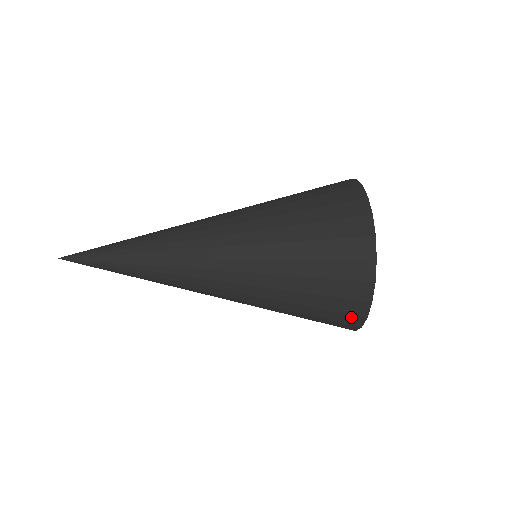
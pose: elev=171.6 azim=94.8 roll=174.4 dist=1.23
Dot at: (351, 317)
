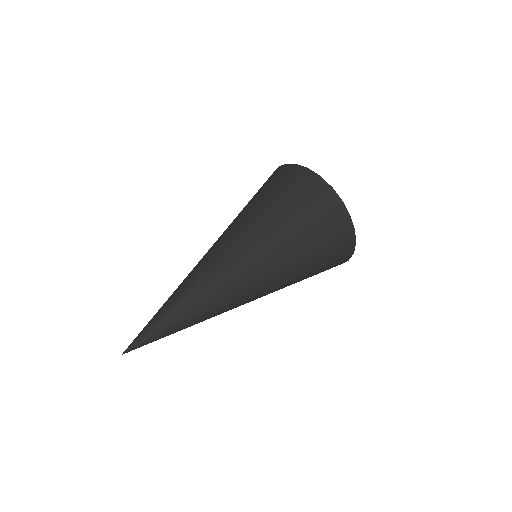
Dot at: occluded
